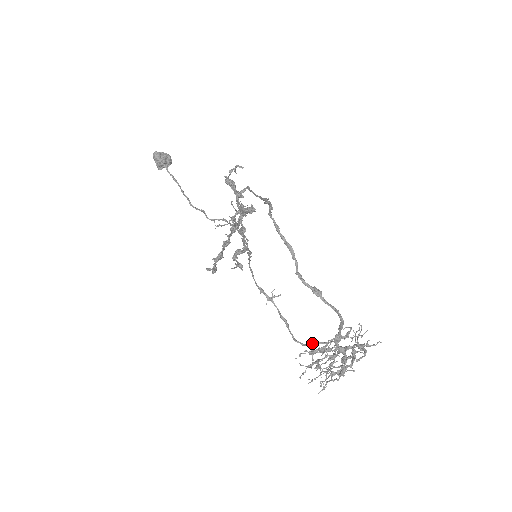
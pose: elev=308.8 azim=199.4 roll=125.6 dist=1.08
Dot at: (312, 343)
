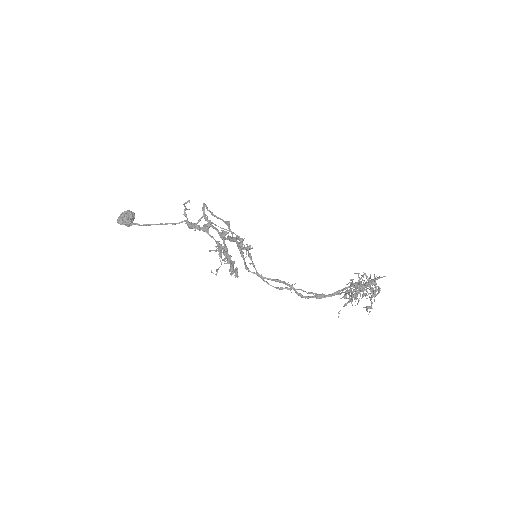
Dot at: (340, 294)
